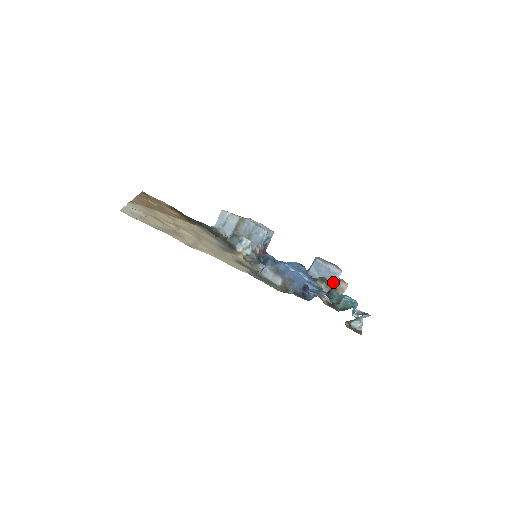
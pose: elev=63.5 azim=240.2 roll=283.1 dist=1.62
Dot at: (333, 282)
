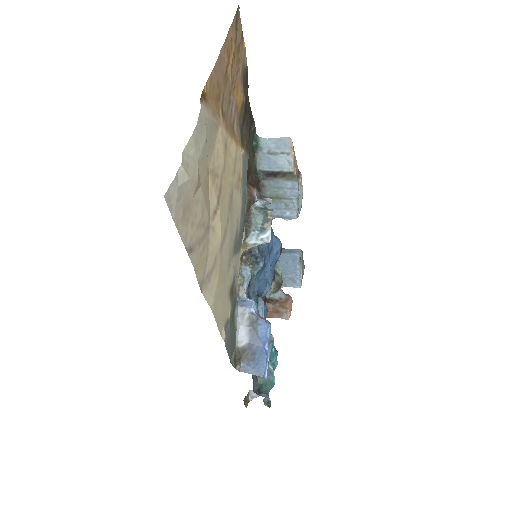
Dot at: (283, 296)
